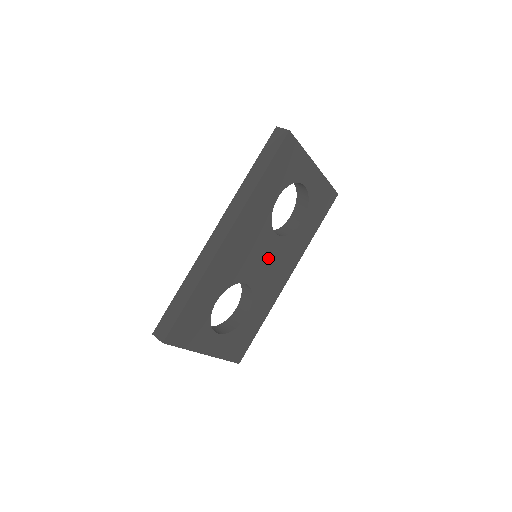
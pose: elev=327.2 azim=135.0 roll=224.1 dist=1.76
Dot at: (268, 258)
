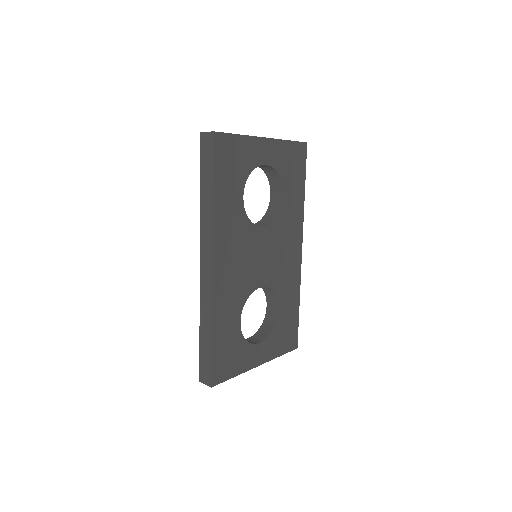
Dot at: (268, 251)
